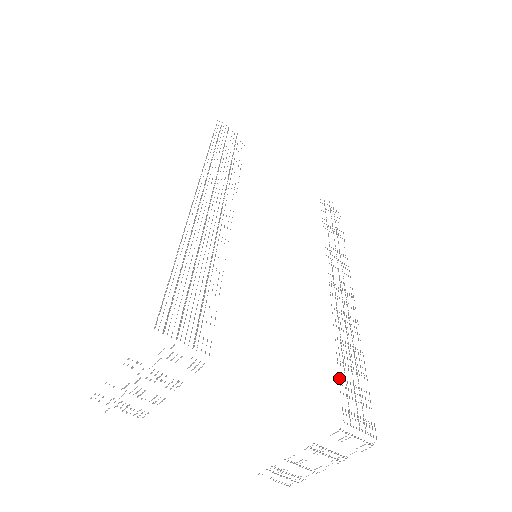
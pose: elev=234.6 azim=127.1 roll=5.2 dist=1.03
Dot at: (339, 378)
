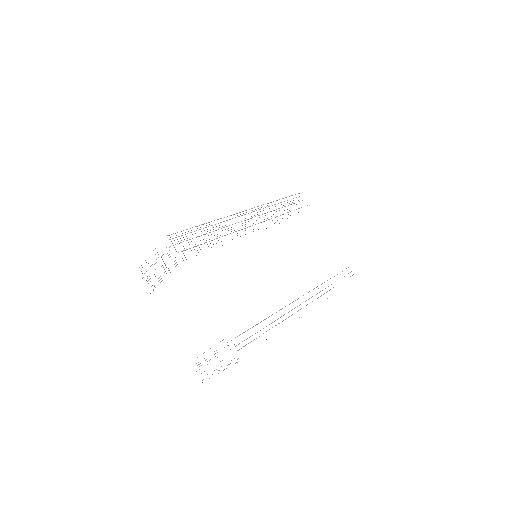
Dot at: occluded
